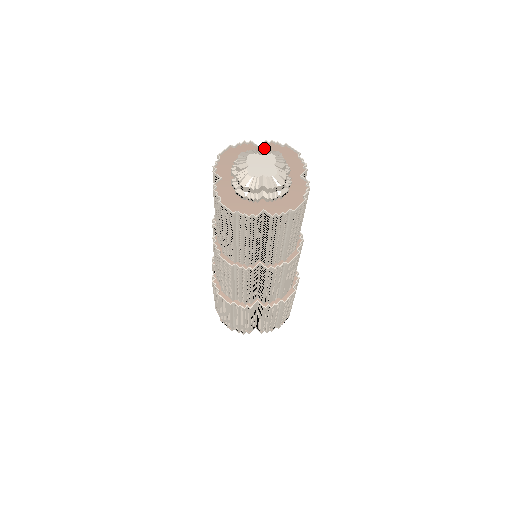
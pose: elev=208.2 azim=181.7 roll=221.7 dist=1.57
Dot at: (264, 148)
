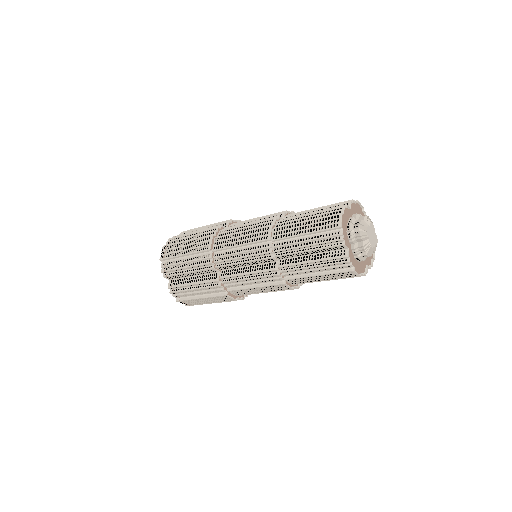
Dot at: (351, 208)
